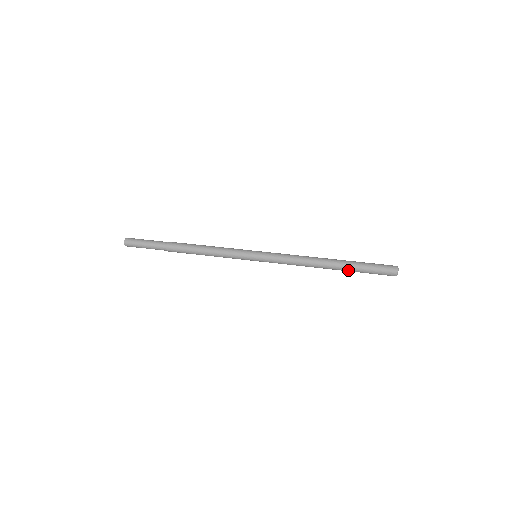
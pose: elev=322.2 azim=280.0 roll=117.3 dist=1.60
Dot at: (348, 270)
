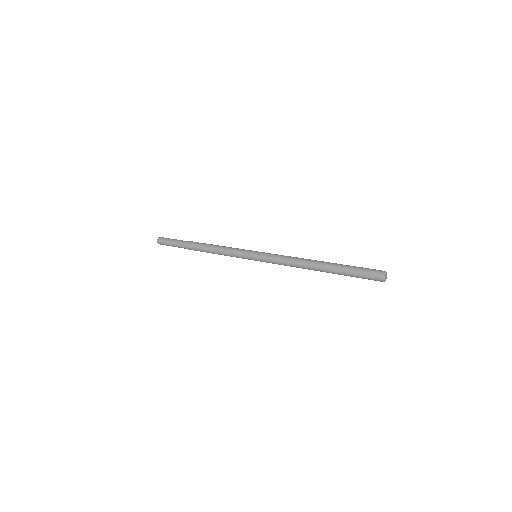
Dot at: (335, 272)
